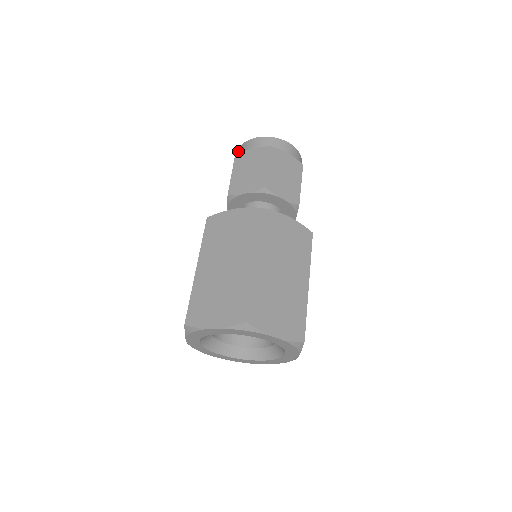
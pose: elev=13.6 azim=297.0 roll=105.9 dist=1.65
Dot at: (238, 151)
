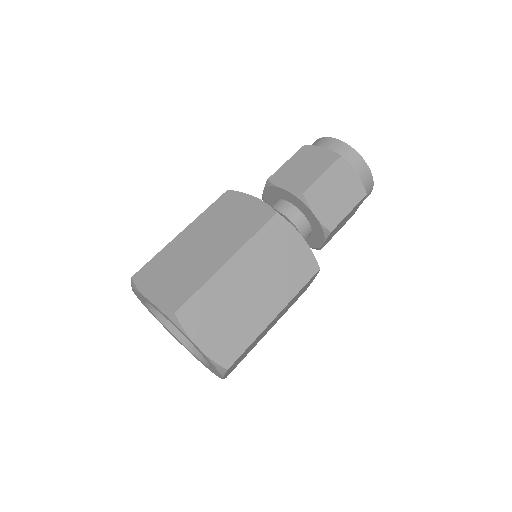
Dot at: occluded
